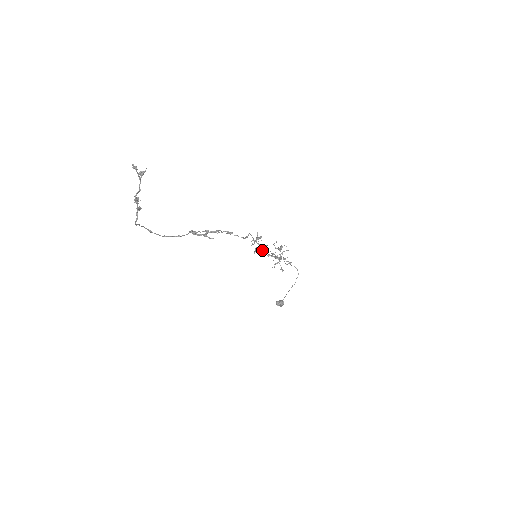
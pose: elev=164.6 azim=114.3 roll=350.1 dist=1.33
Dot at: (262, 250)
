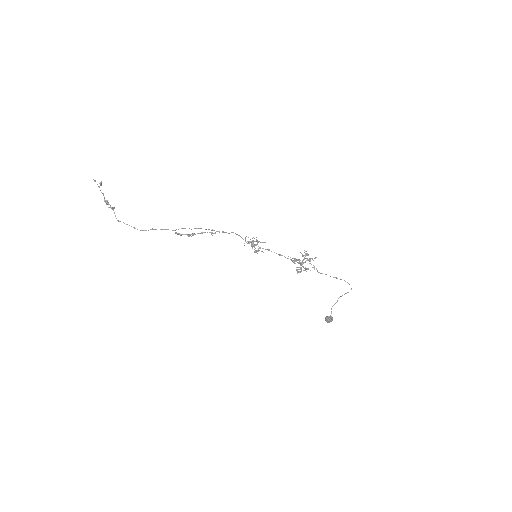
Dot at: (251, 246)
